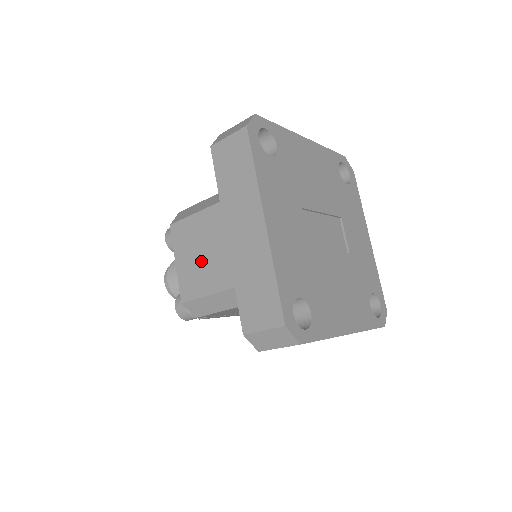
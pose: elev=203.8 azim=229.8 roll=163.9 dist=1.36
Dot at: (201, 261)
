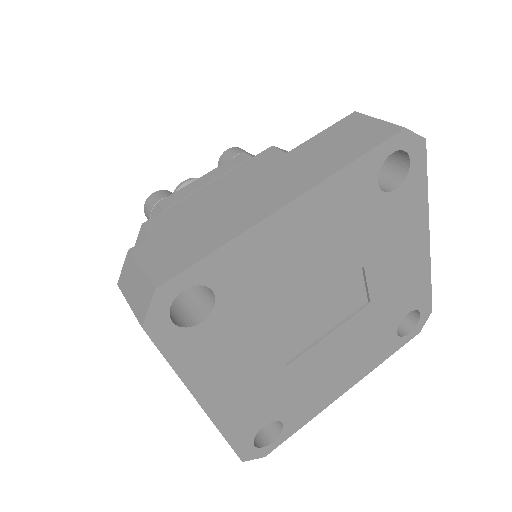
Dot at: occluded
